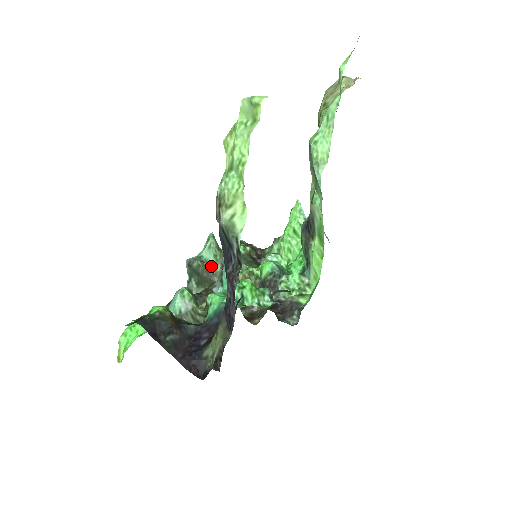
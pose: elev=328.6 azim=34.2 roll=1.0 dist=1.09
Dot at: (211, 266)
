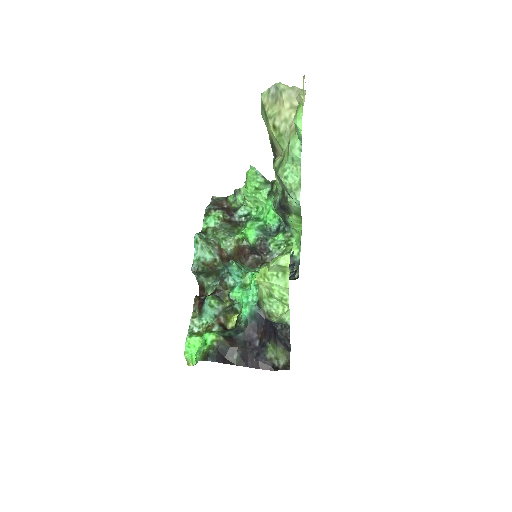
Dot at: (212, 262)
